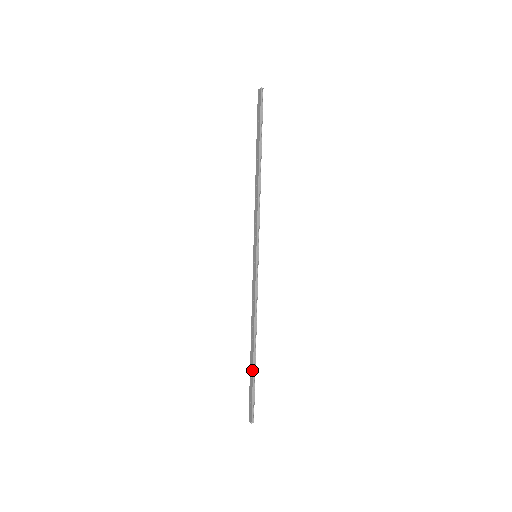
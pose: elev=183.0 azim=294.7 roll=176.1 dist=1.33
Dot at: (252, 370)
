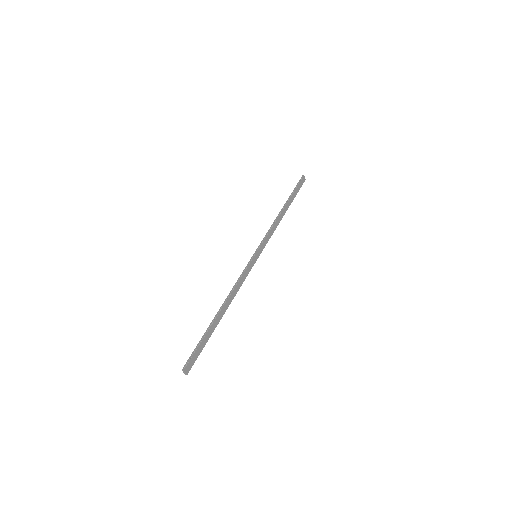
Dot at: (208, 328)
